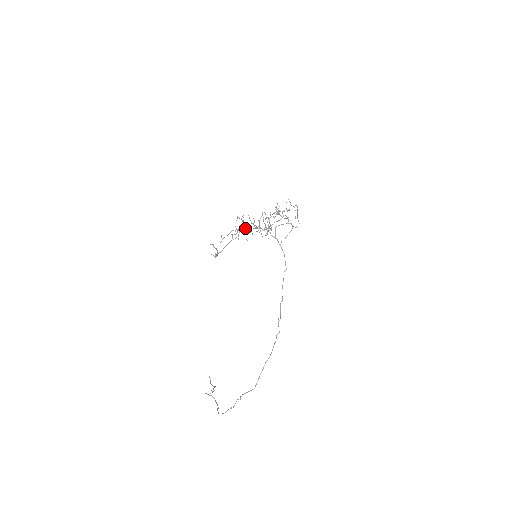
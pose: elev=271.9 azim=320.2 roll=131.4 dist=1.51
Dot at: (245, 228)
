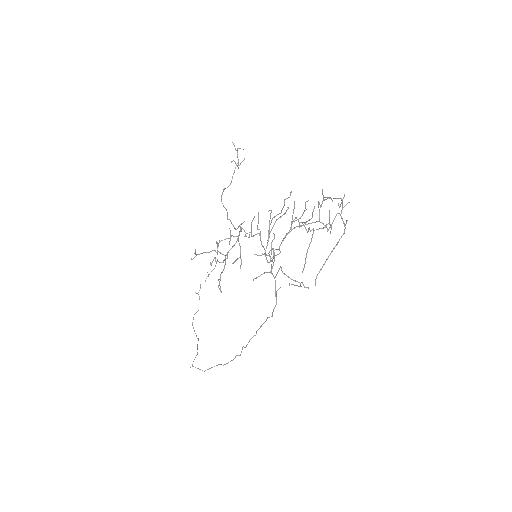
Dot at: occluded
